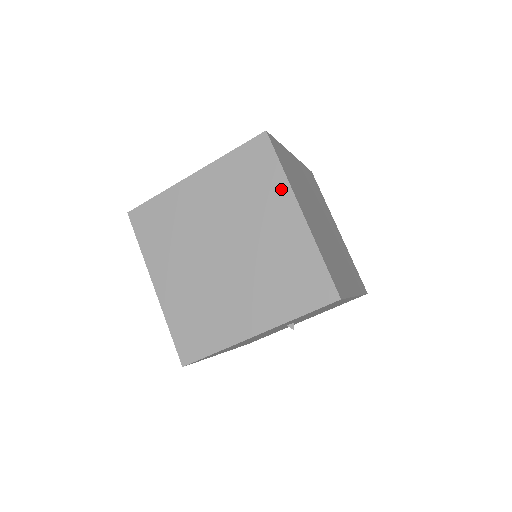
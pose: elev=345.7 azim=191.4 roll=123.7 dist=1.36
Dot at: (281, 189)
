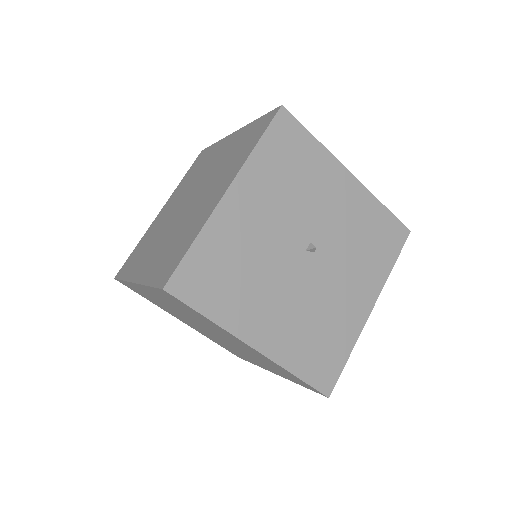
Dot at: (218, 145)
